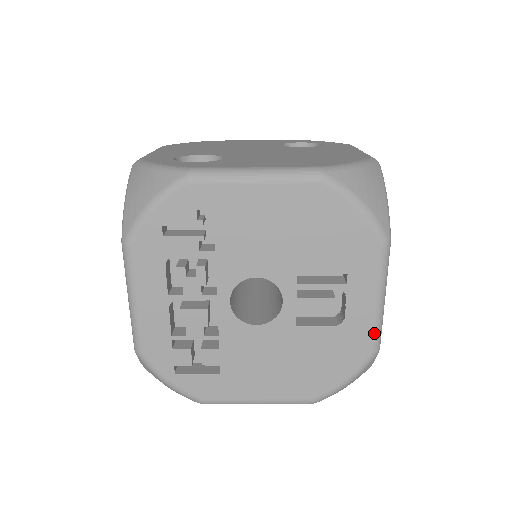
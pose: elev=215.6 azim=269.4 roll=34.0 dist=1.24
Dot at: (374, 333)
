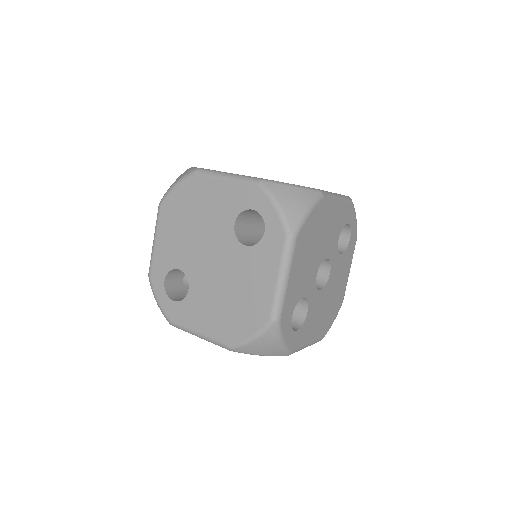
Dot at: occluded
